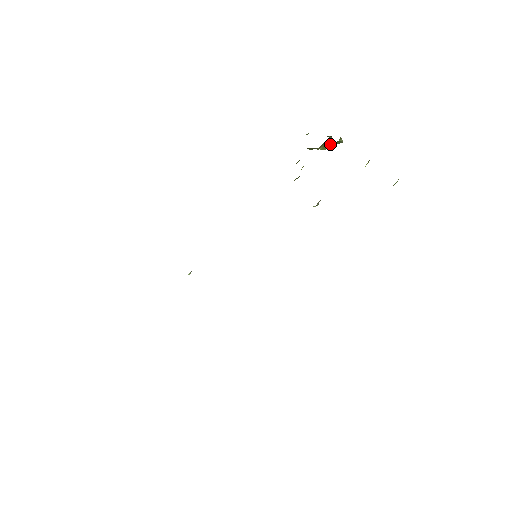
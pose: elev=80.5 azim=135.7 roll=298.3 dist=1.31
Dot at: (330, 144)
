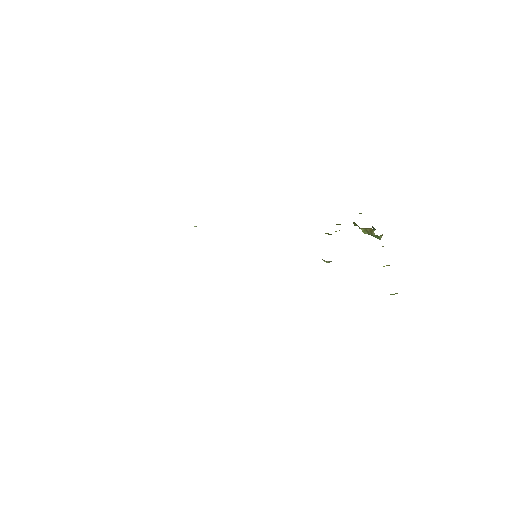
Dot at: (371, 233)
